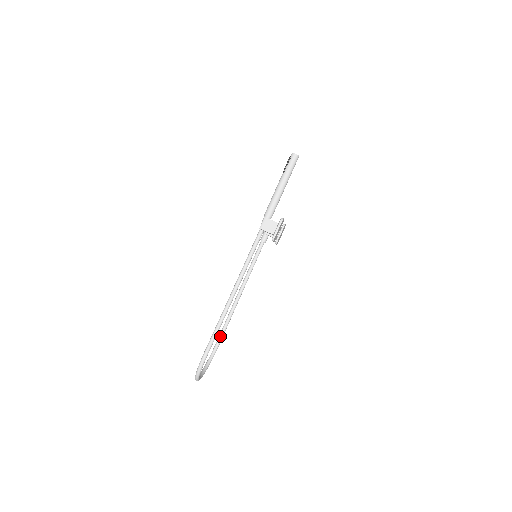
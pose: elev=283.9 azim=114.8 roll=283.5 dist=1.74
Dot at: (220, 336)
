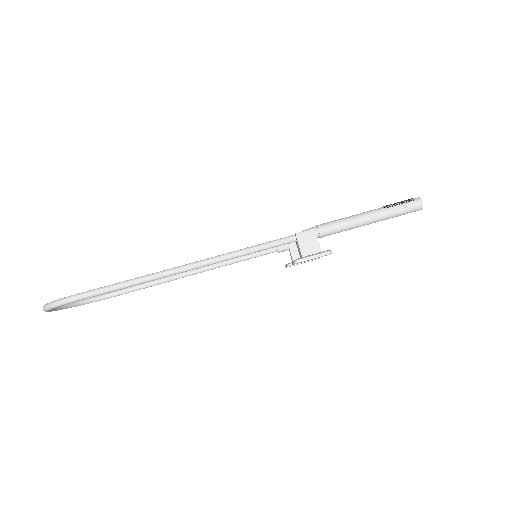
Dot at: (126, 289)
